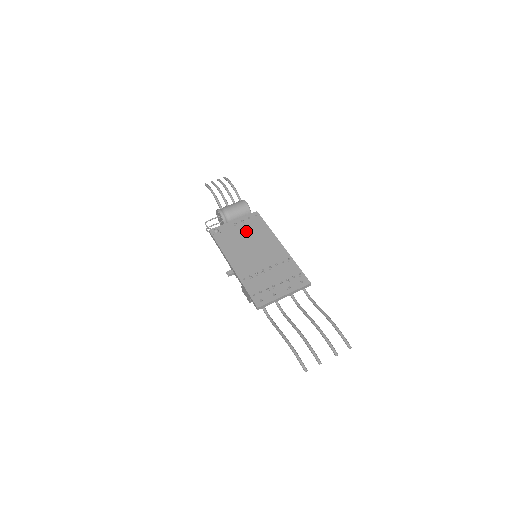
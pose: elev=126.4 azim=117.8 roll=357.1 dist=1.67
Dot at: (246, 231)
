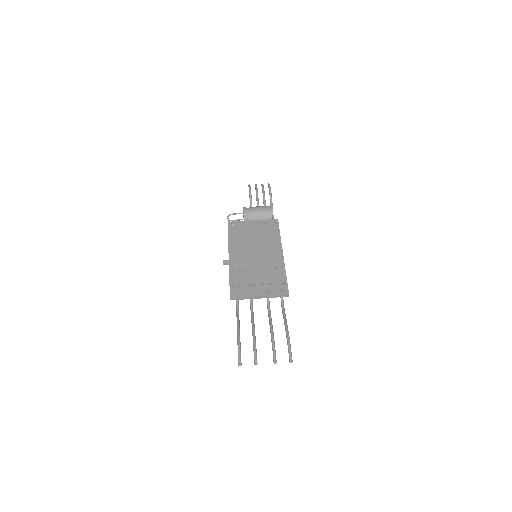
Dot at: (258, 232)
